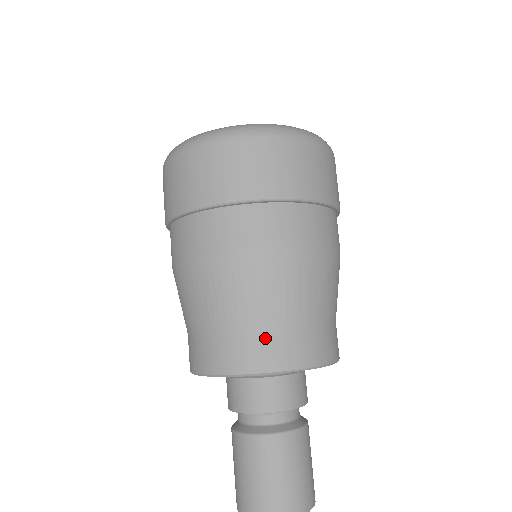
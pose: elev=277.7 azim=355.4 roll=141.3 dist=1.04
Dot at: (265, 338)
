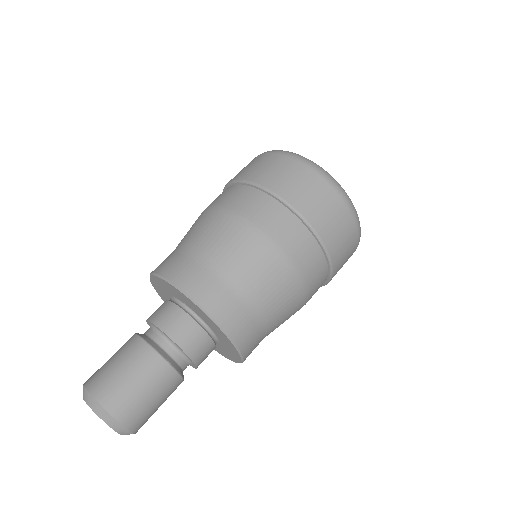
Dot at: (172, 255)
